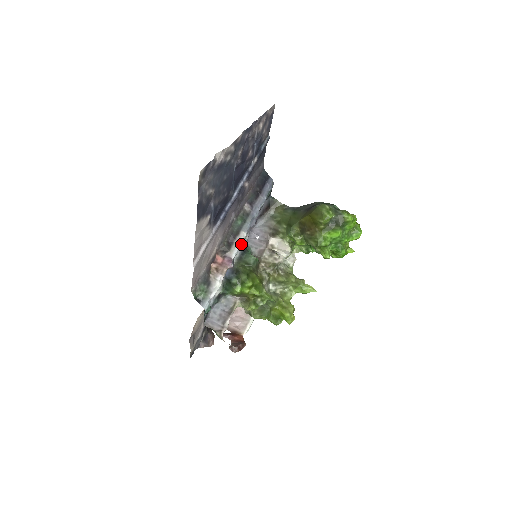
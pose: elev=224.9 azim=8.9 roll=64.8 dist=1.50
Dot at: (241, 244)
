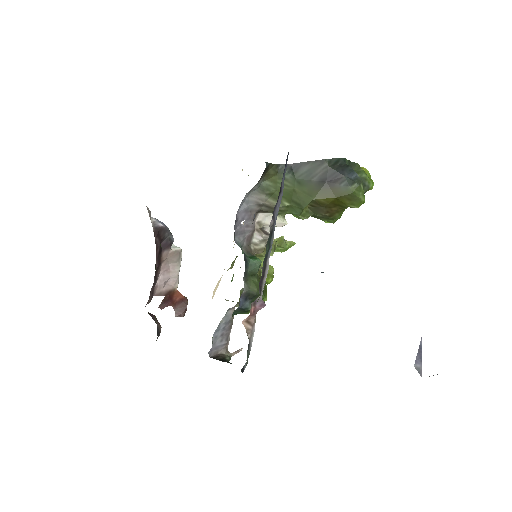
Dot at: occluded
